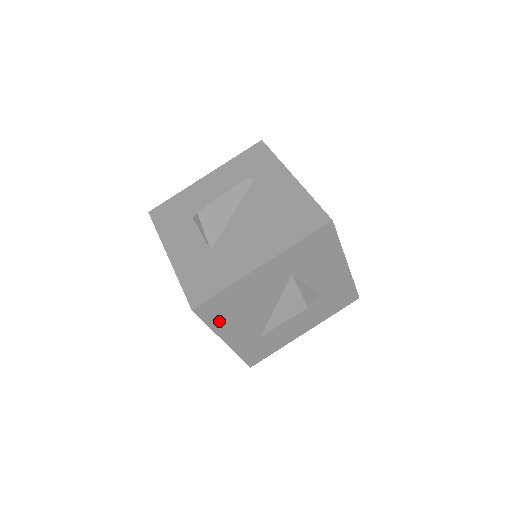
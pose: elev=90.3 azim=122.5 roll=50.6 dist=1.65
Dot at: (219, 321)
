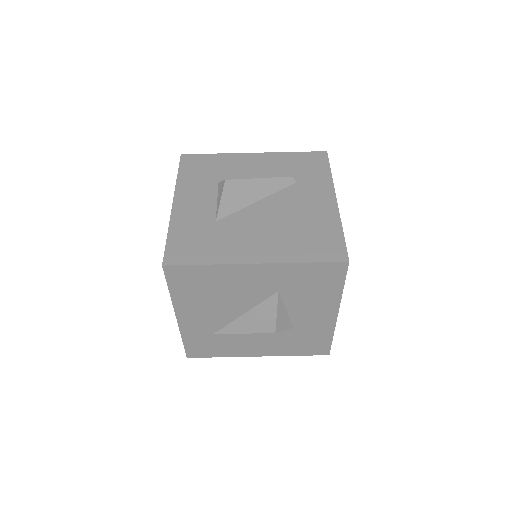
Dot at: (183, 293)
